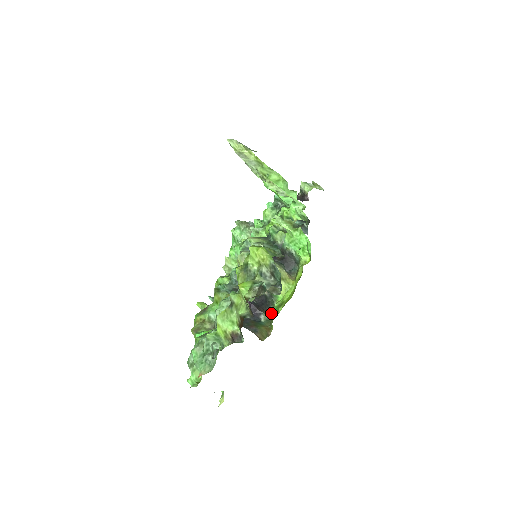
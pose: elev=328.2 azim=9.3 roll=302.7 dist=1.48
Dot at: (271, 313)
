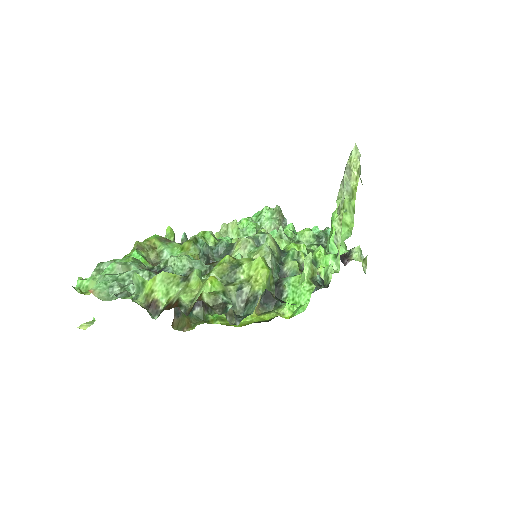
Dot at: (208, 315)
